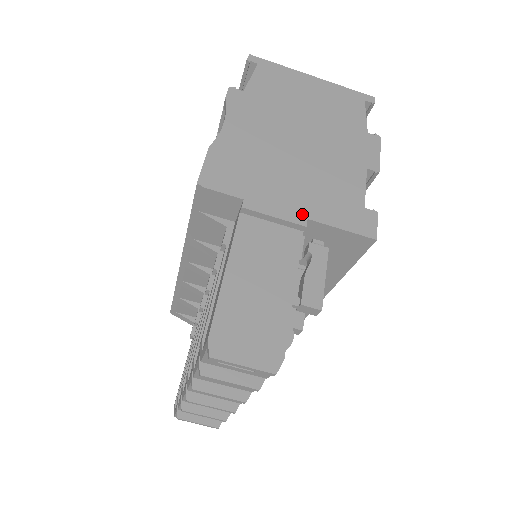
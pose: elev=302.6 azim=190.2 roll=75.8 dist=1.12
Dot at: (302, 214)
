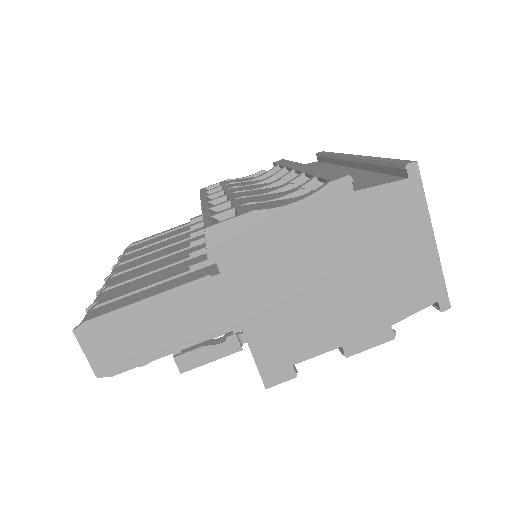
Dot at: (244, 324)
